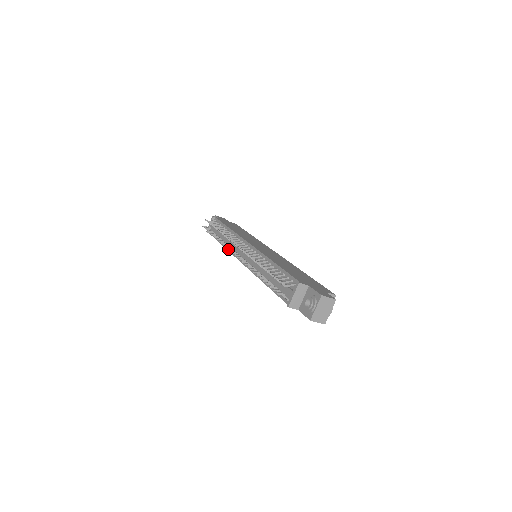
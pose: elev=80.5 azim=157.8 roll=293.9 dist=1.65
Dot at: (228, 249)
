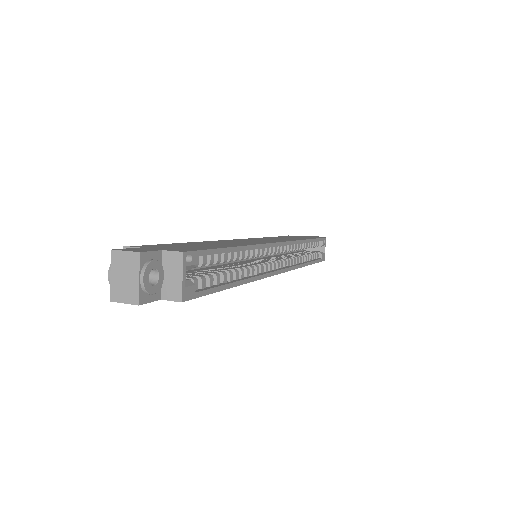
Dot at: occluded
